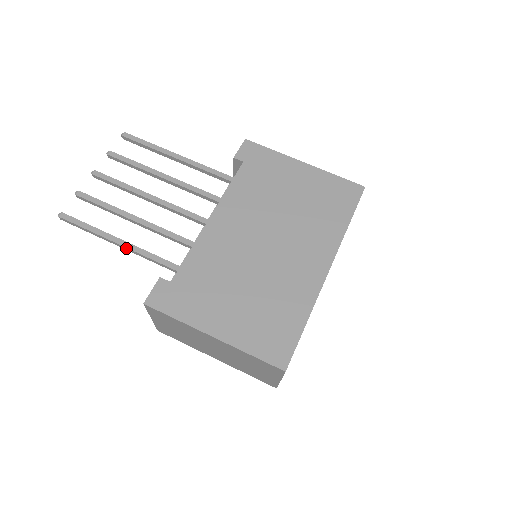
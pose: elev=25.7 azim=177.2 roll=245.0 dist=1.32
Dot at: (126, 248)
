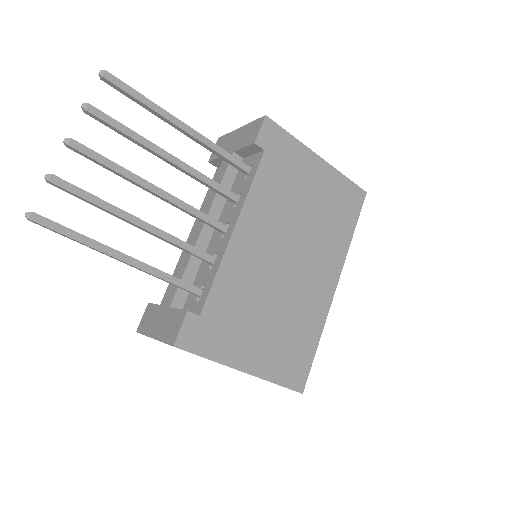
Dot at: (134, 266)
